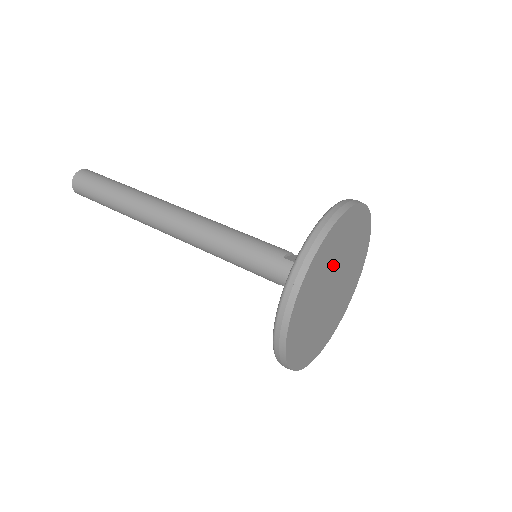
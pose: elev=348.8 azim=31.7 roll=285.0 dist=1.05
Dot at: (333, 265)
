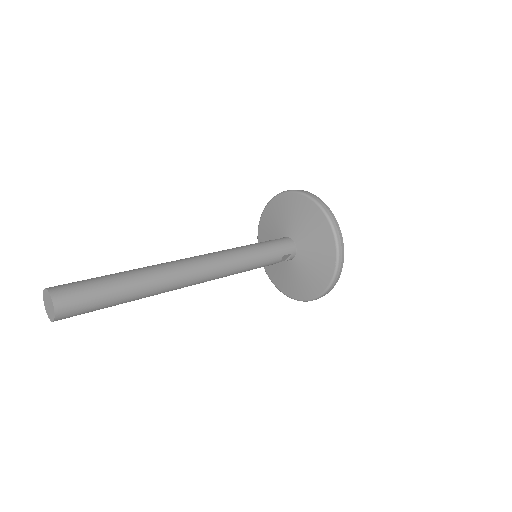
Dot at: occluded
